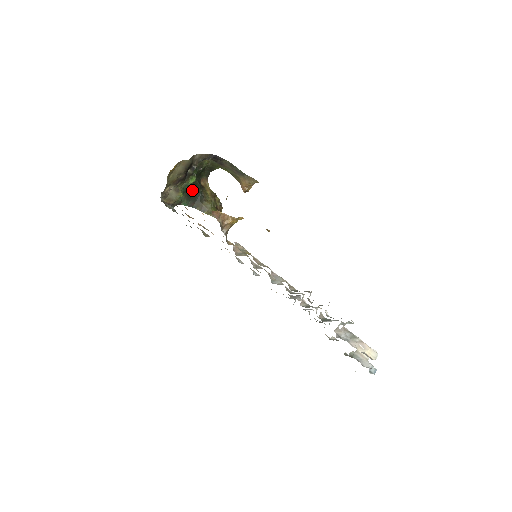
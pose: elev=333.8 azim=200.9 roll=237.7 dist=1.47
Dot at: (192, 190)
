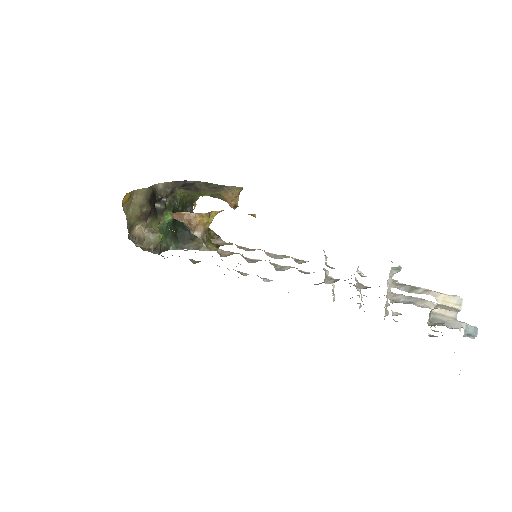
Dot at: (177, 231)
